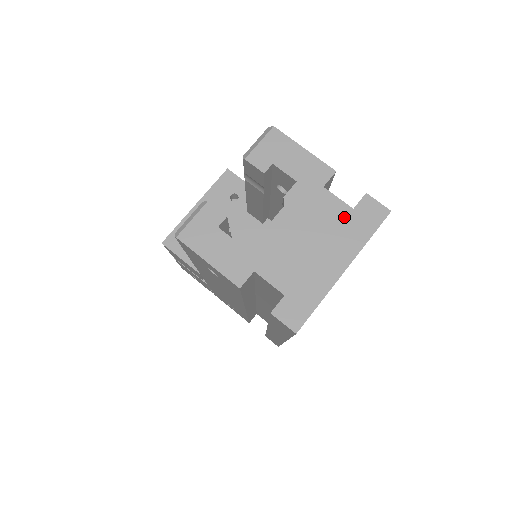
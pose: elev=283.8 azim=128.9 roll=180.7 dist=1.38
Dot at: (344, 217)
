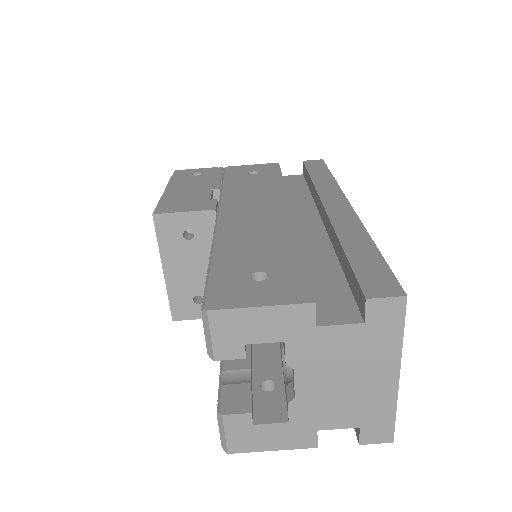
Dot at: (361, 337)
